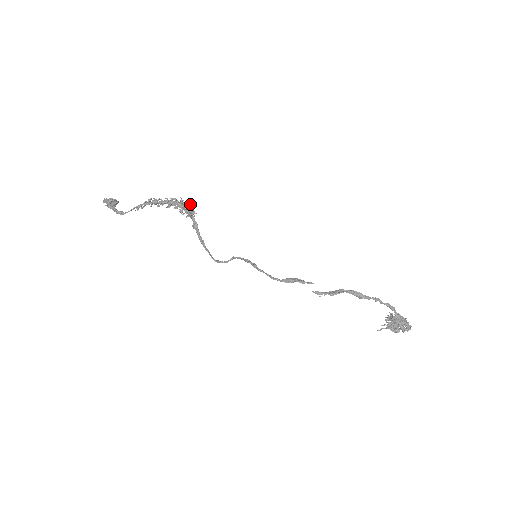
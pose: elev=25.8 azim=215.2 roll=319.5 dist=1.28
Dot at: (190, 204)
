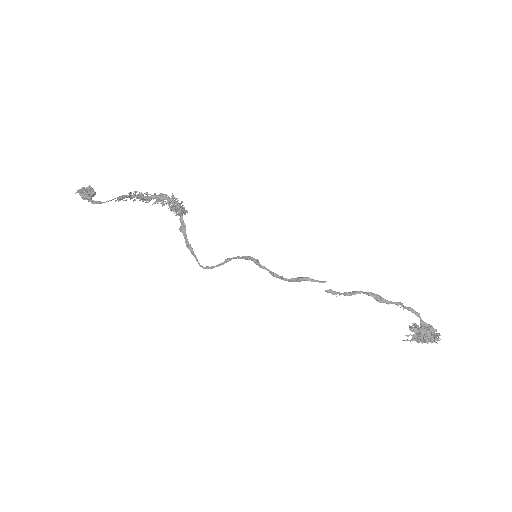
Dot at: (181, 203)
